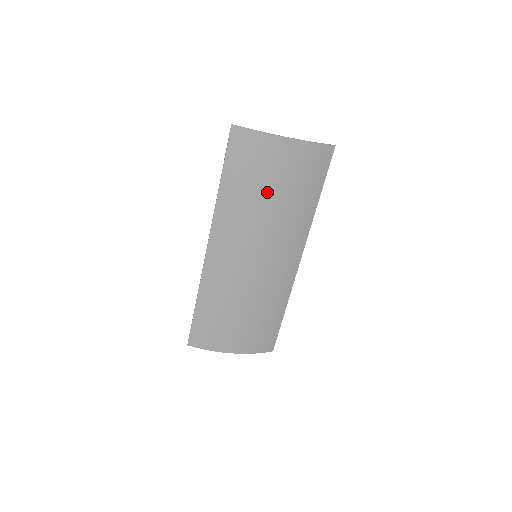
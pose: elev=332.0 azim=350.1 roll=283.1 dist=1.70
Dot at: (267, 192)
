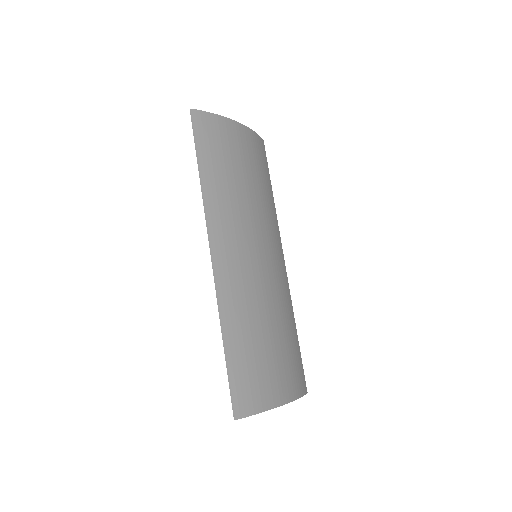
Dot at: (242, 176)
